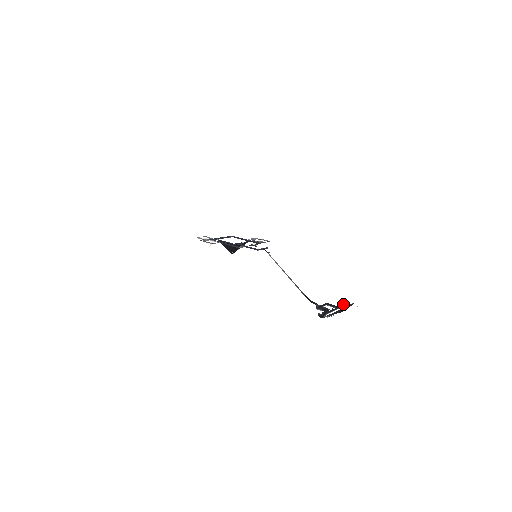
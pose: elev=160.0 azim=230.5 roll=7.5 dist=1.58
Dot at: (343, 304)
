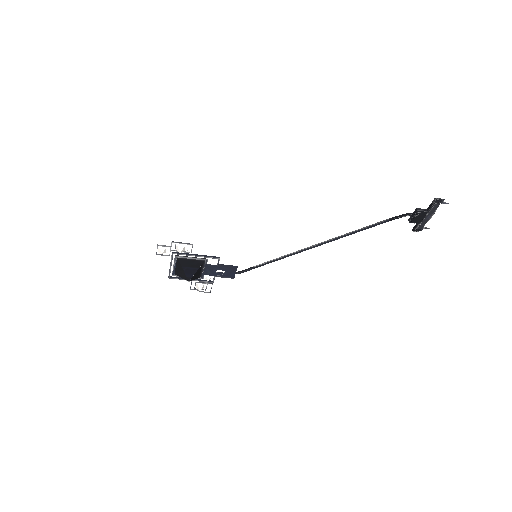
Dot at: (416, 228)
